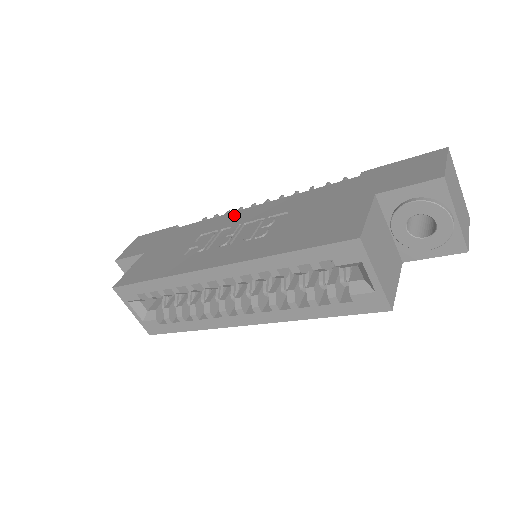
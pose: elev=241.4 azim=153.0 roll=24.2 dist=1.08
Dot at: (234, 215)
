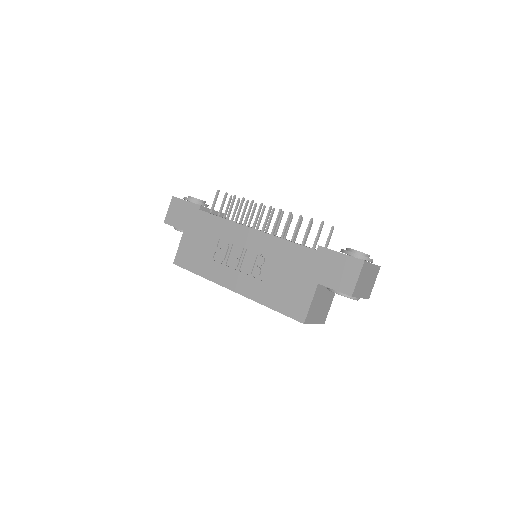
Dot at: (239, 230)
